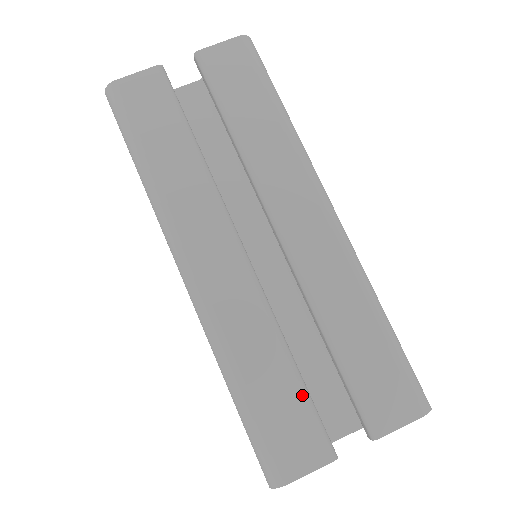
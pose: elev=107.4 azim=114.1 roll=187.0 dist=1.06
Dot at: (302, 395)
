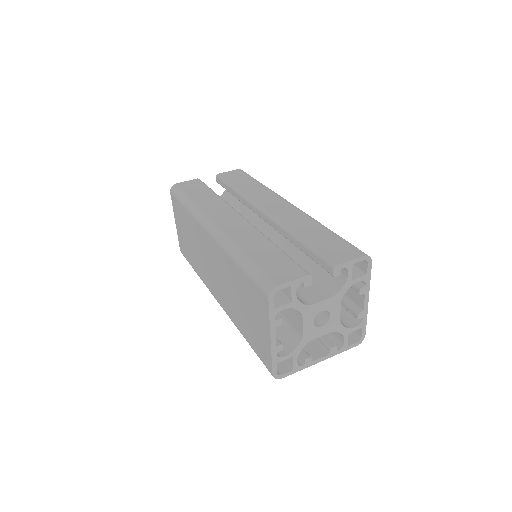
Dot at: (284, 255)
